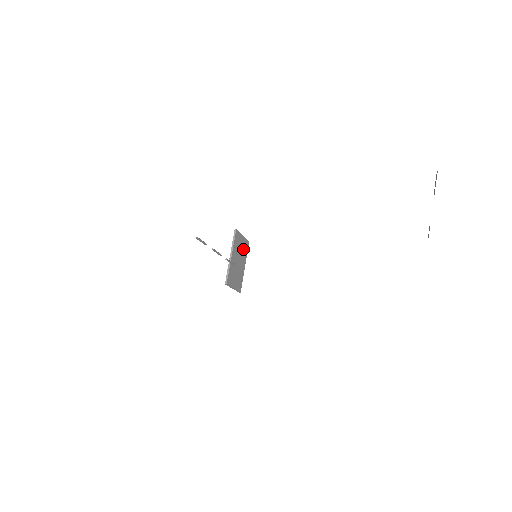
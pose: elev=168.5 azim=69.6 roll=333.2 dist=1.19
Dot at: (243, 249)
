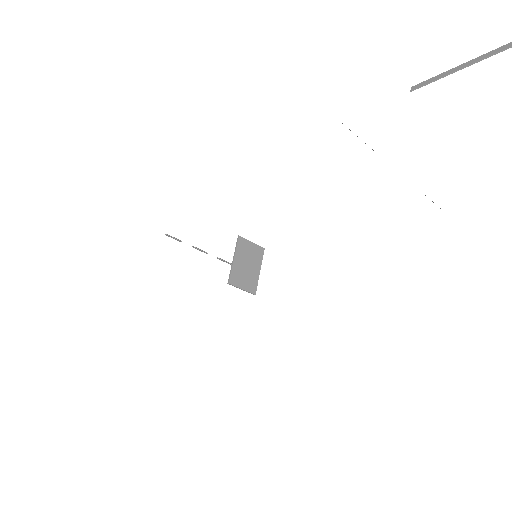
Dot at: (254, 255)
